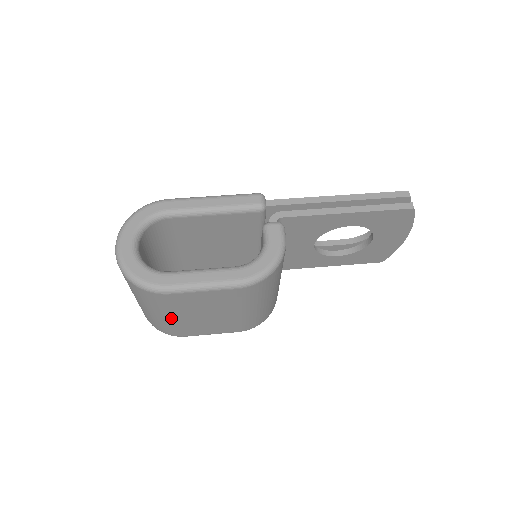
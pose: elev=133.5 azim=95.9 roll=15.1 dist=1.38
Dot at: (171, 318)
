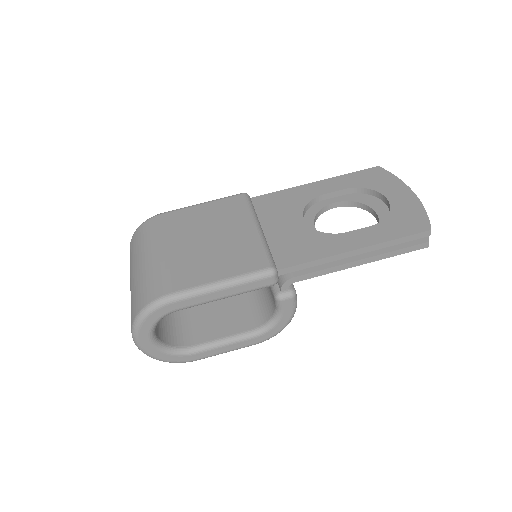
Dot at: occluded
